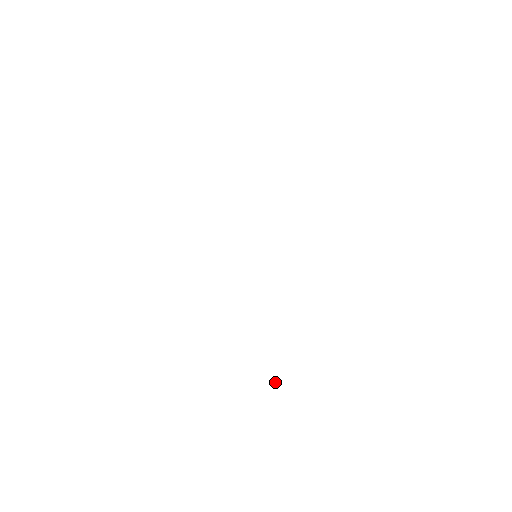
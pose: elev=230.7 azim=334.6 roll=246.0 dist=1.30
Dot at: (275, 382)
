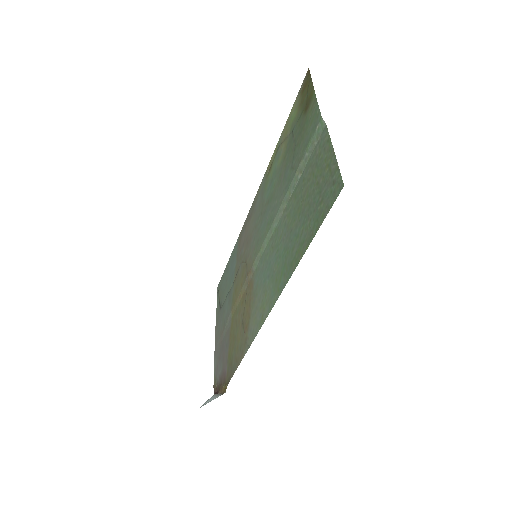
Dot at: (223, 386)
